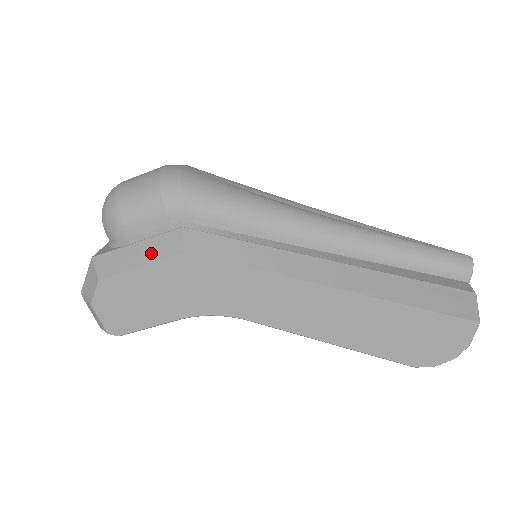
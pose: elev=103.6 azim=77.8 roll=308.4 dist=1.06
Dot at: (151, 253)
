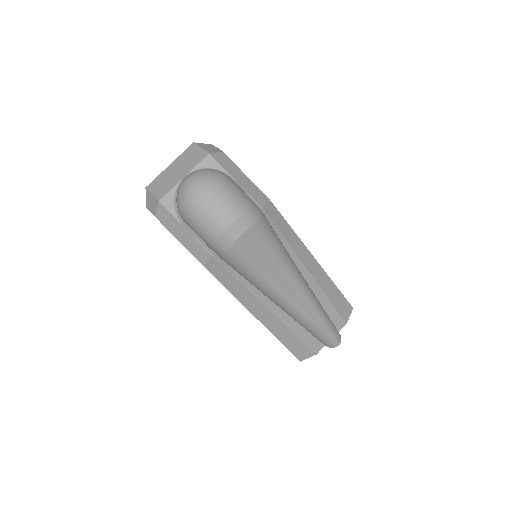
Dot at: (189, 244)
